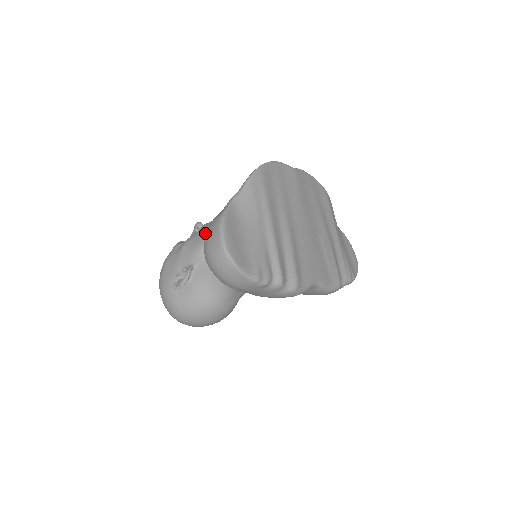
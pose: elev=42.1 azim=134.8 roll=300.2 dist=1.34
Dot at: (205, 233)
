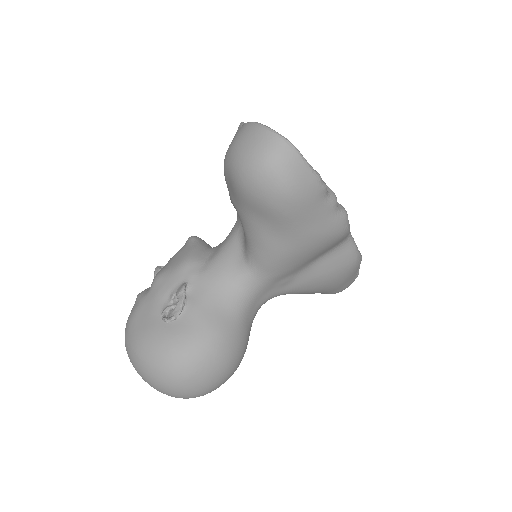
Dot at: (182, 251)
